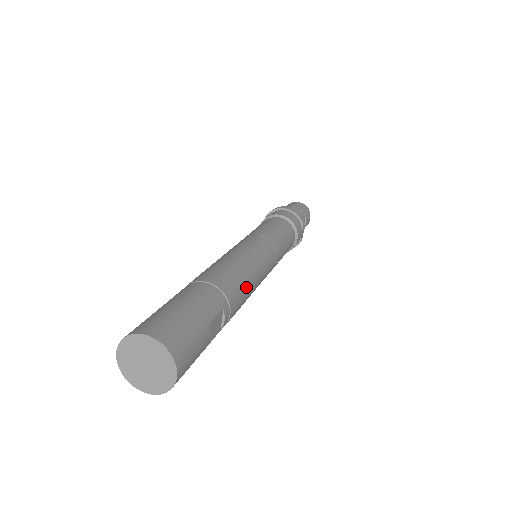
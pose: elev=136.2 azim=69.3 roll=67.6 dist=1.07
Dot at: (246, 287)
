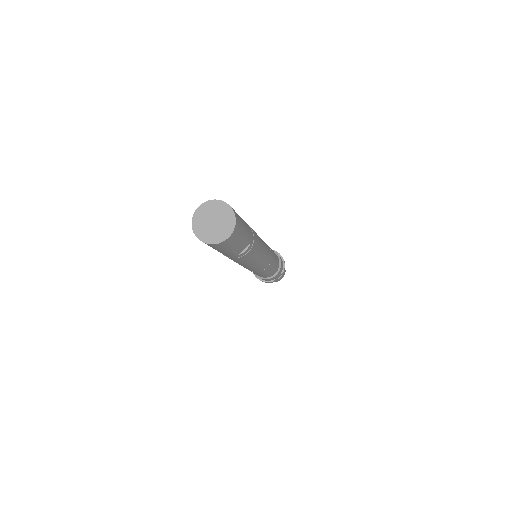
Dot at: (258, 252)
